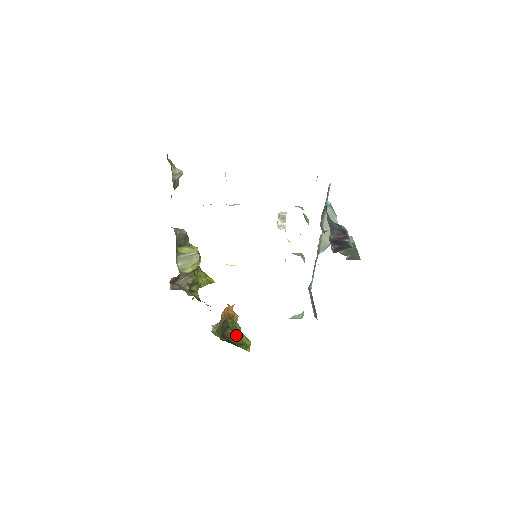
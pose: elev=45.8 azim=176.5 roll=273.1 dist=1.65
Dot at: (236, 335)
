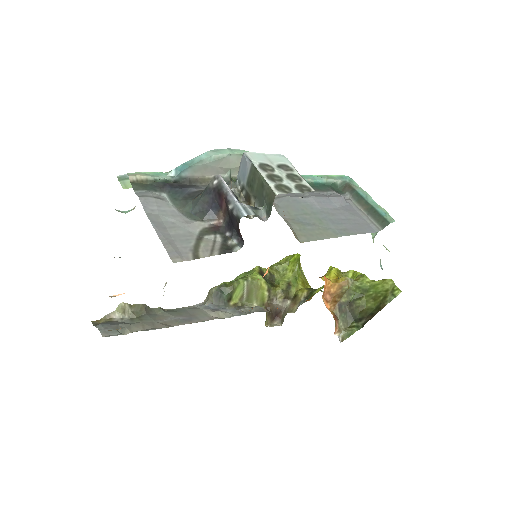
Dot at: (369, 296)
